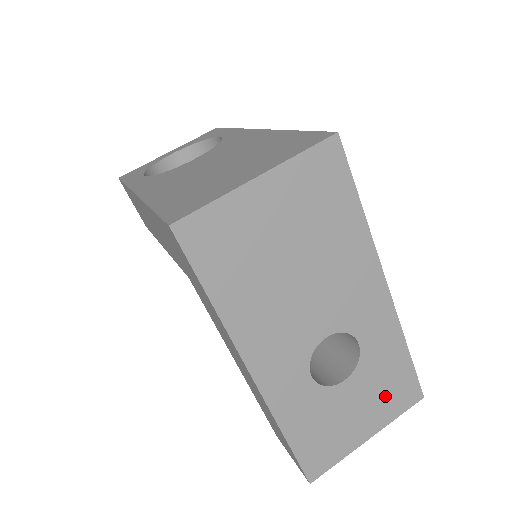
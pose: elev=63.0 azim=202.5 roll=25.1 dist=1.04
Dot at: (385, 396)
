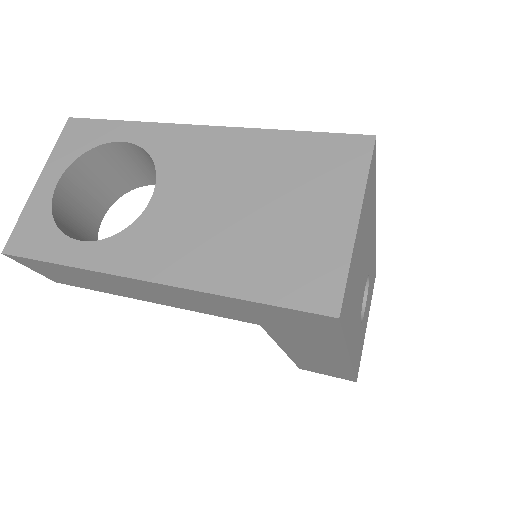
Dot at: occluded
